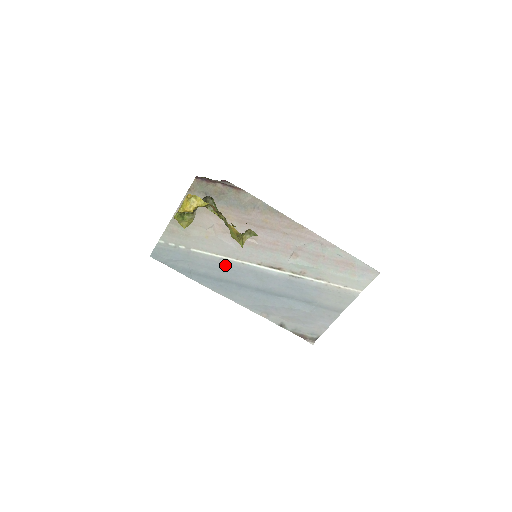
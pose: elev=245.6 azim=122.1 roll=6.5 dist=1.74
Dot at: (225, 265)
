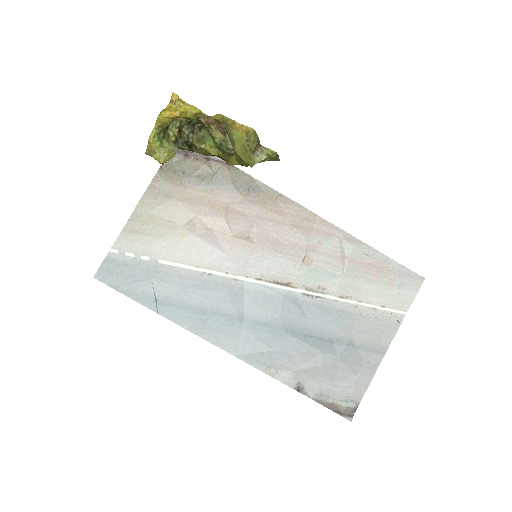
Dot at: (209, 284)
